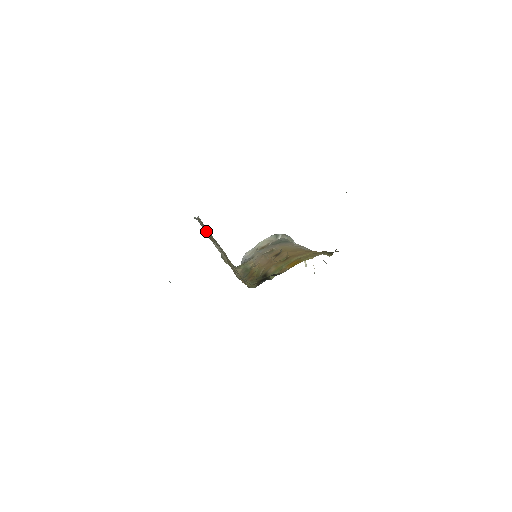
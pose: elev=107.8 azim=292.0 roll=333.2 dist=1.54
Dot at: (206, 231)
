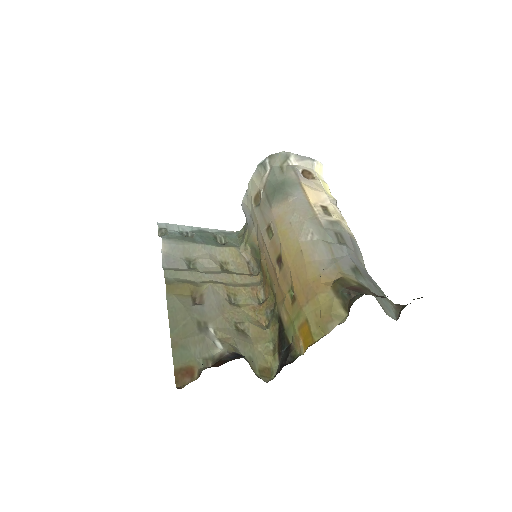
Dot at: (183, 253)
